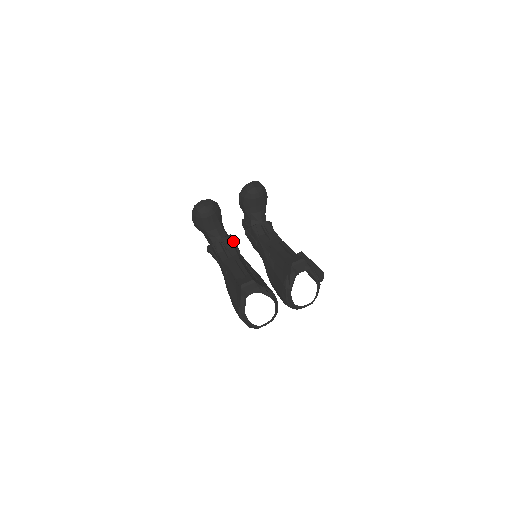
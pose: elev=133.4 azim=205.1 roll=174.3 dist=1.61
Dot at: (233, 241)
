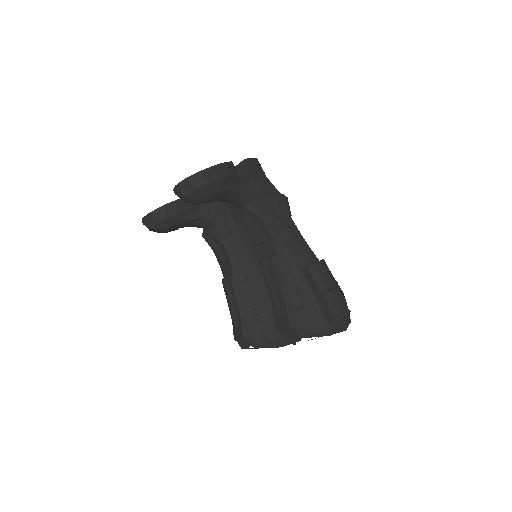
Dot at: (224, 223)
